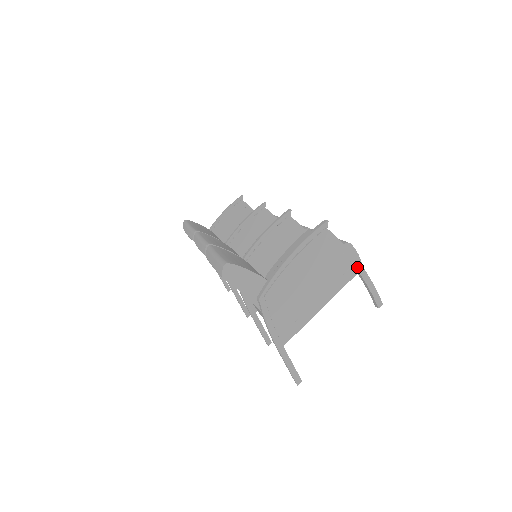
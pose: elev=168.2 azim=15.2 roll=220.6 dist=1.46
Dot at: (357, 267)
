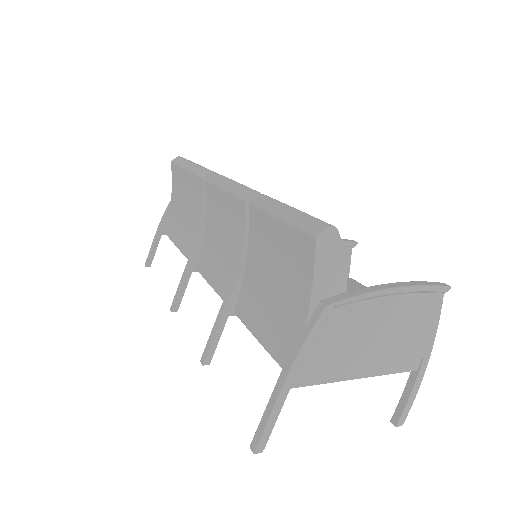
Dot at: (423, 363)
